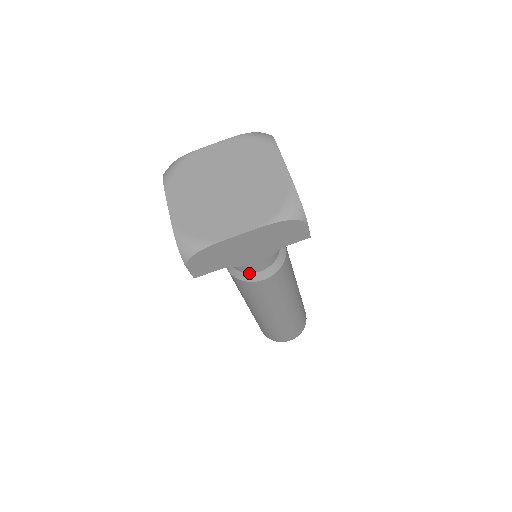
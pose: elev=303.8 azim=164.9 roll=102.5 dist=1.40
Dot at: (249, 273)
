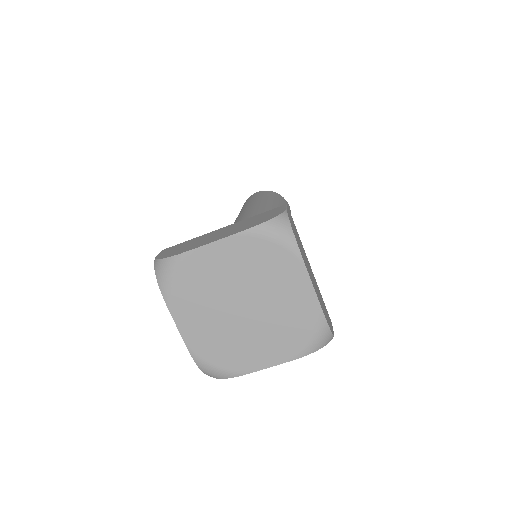
Dot at: occluded
